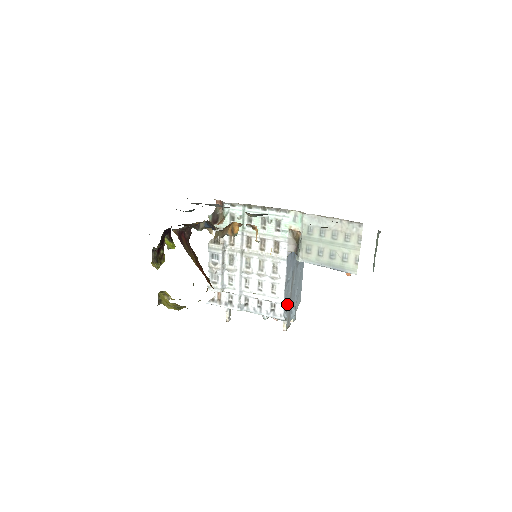
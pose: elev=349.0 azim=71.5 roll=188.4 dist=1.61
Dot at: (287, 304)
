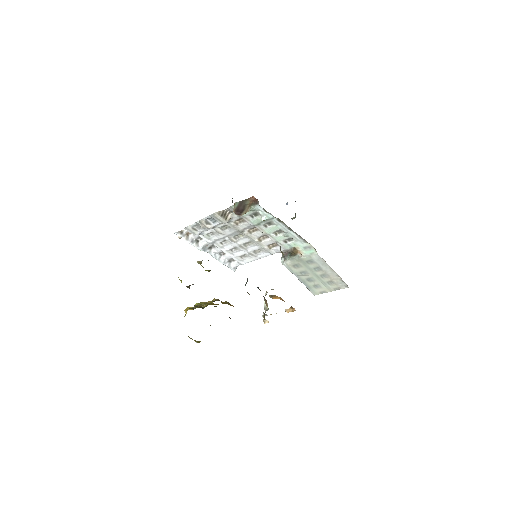
Dot at: occluded
